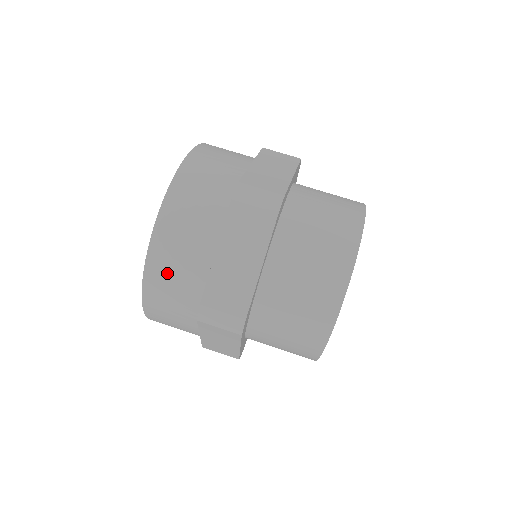
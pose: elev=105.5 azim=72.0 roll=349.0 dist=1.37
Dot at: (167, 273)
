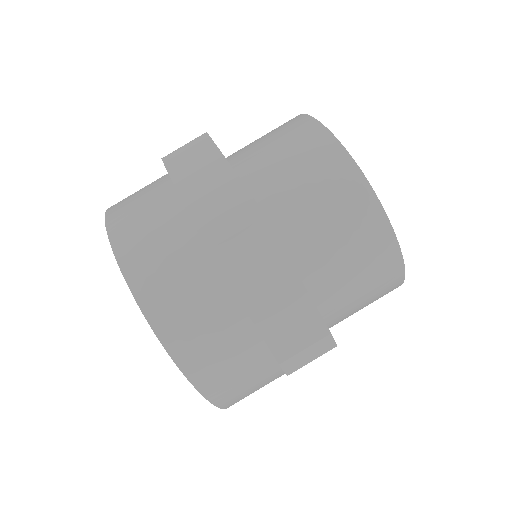
Dot at: occluded
